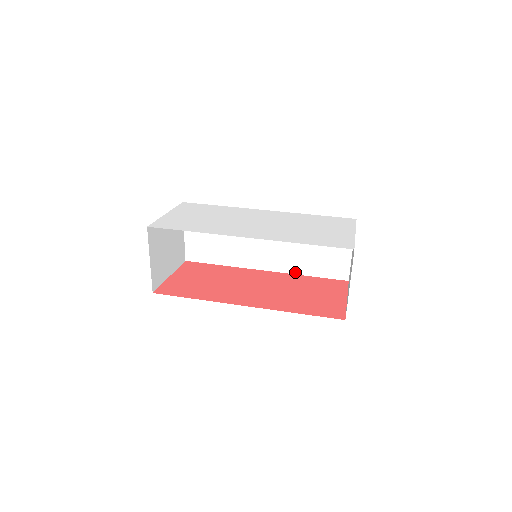
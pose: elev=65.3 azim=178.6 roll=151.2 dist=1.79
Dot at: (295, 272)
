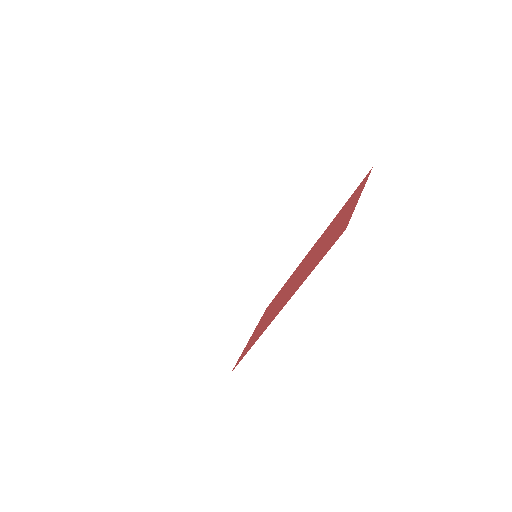
Dot at: (328, 221)
